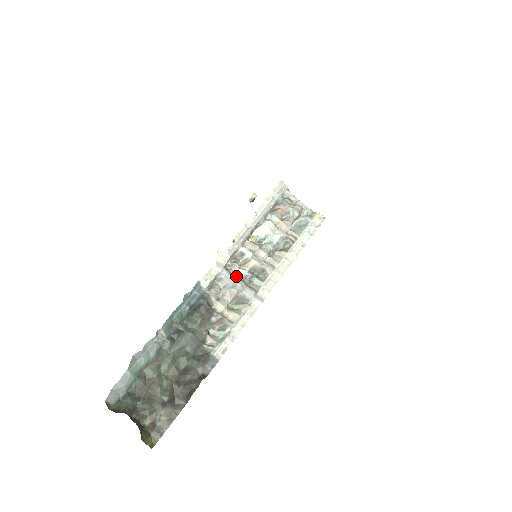
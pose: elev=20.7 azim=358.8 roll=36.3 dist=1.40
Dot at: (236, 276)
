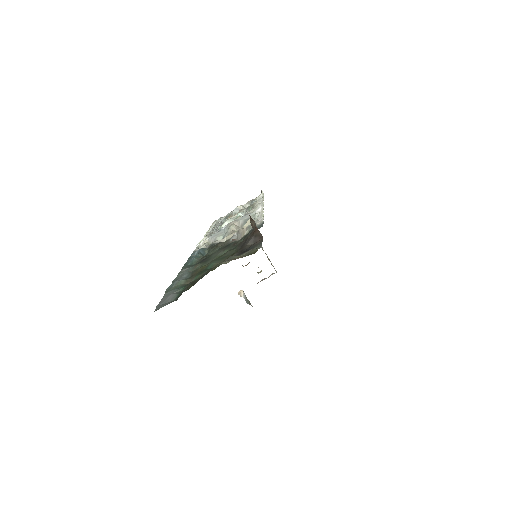
Dot at: occluded
